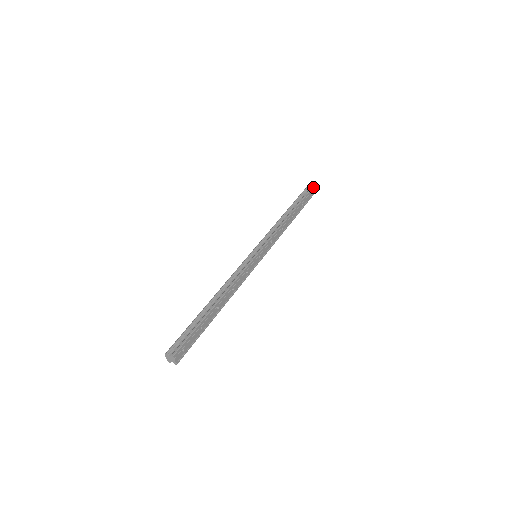
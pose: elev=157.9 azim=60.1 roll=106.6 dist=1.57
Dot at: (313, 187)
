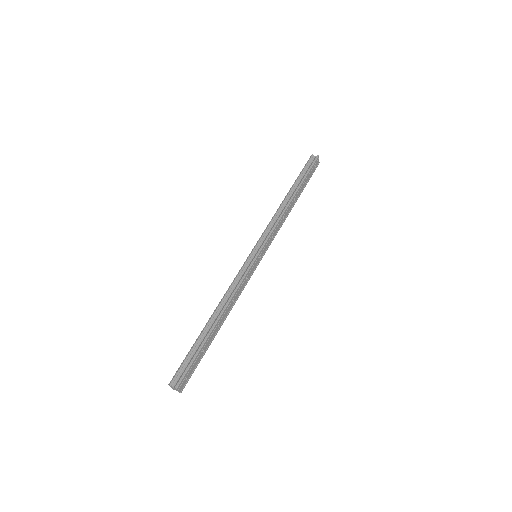
Dot at: (317, 158)
